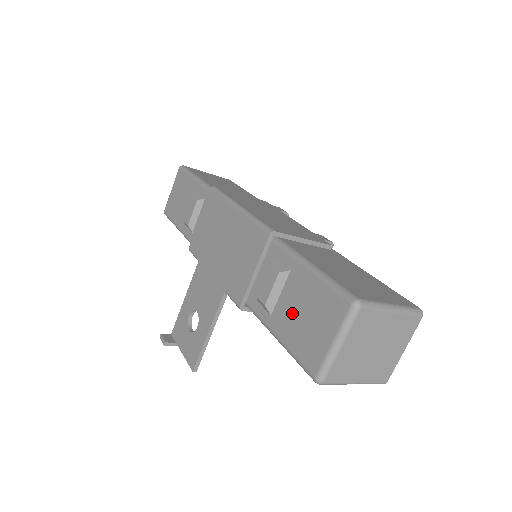
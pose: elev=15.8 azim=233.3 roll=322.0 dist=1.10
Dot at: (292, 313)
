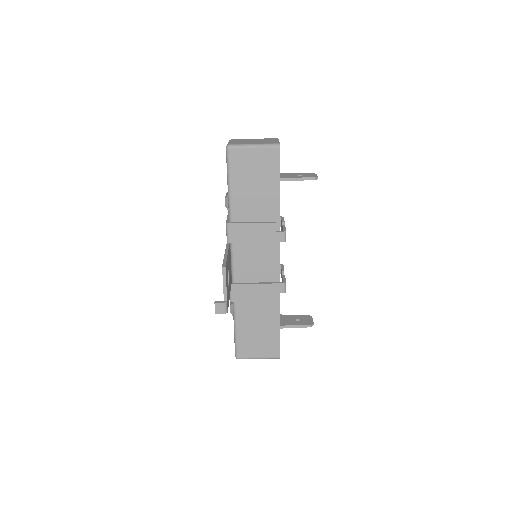
Dot at: occluded
